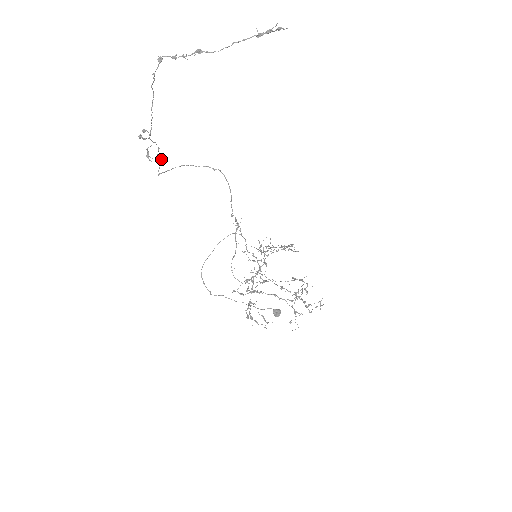
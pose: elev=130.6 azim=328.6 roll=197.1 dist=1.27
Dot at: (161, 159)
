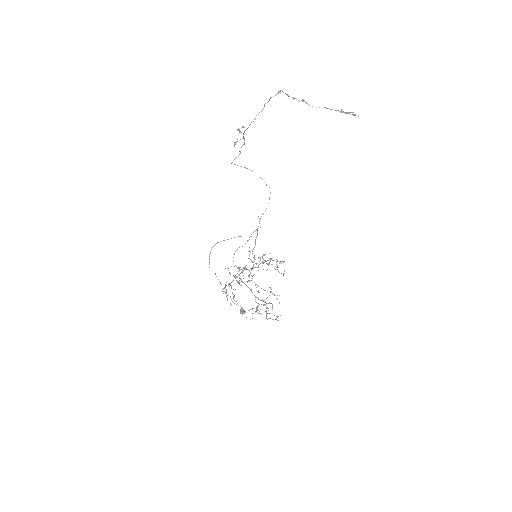
Dot at: (240, 153)
